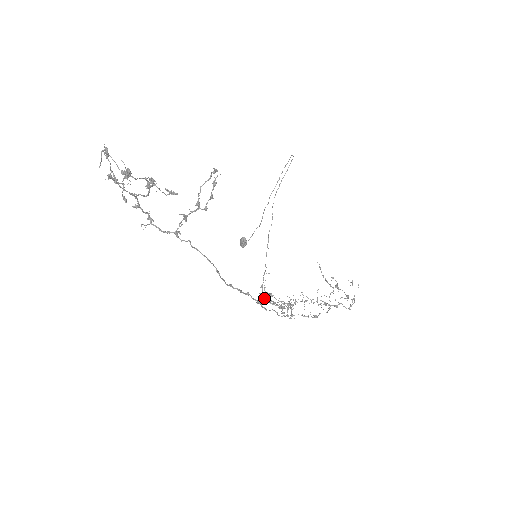
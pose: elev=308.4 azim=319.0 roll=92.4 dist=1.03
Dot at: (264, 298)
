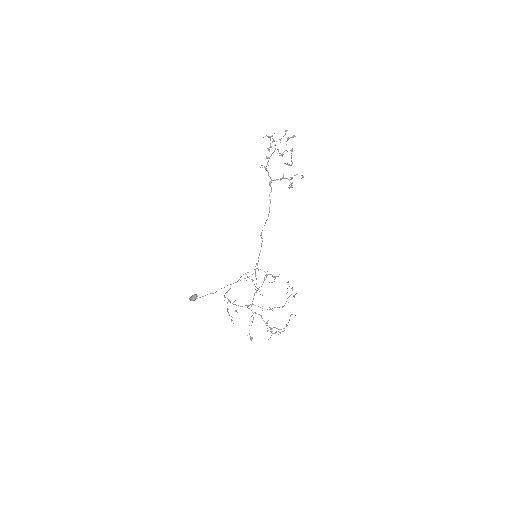
Dot at: (227, 298)
